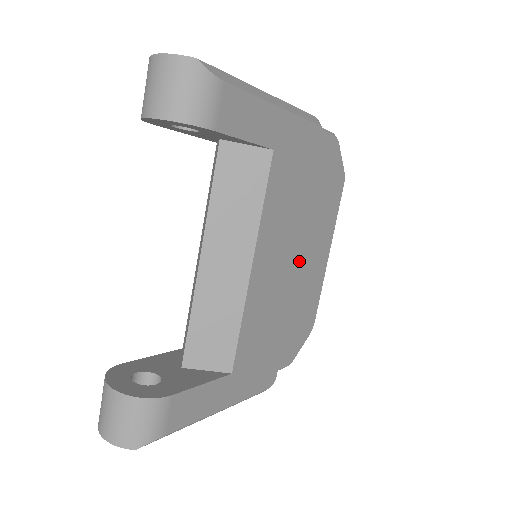
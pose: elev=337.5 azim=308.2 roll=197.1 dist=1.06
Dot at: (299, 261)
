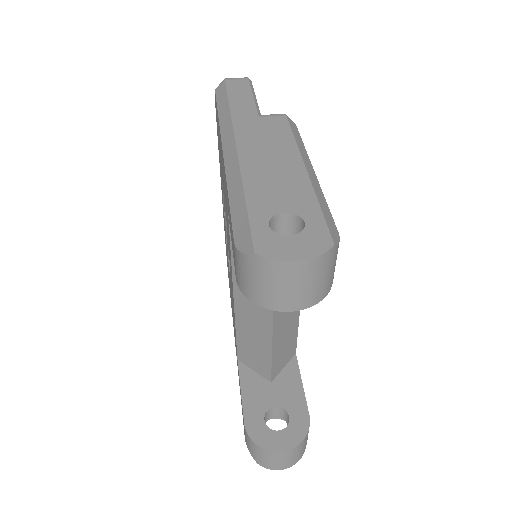
Dot at: occluded
